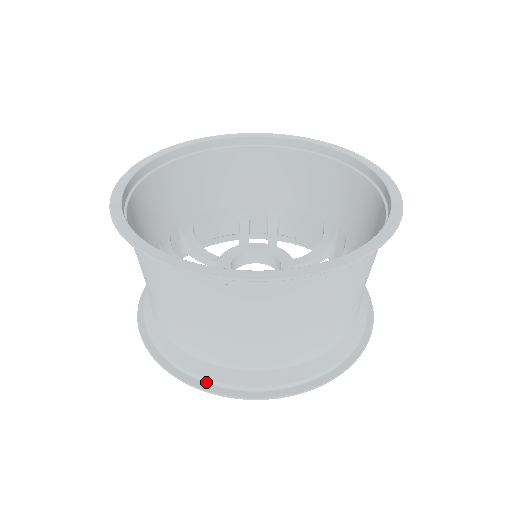
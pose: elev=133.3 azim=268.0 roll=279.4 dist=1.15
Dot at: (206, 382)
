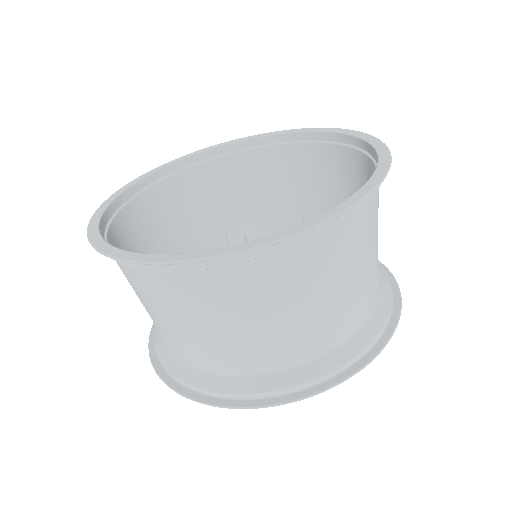
Dot at: (266, 397)
